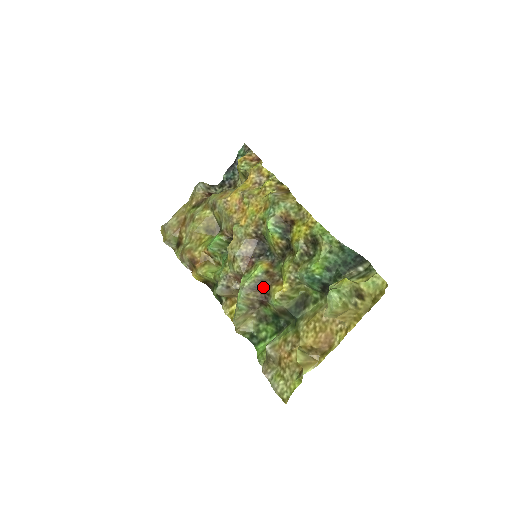
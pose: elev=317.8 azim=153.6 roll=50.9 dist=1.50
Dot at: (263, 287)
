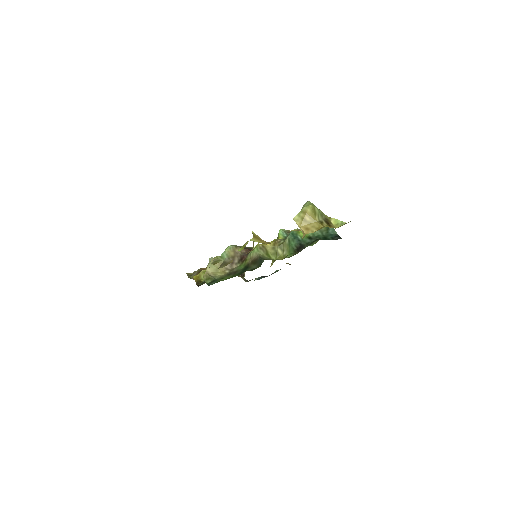
Dot at: occluded
